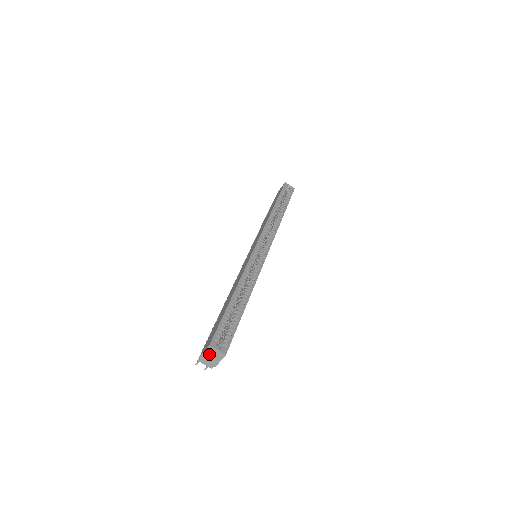
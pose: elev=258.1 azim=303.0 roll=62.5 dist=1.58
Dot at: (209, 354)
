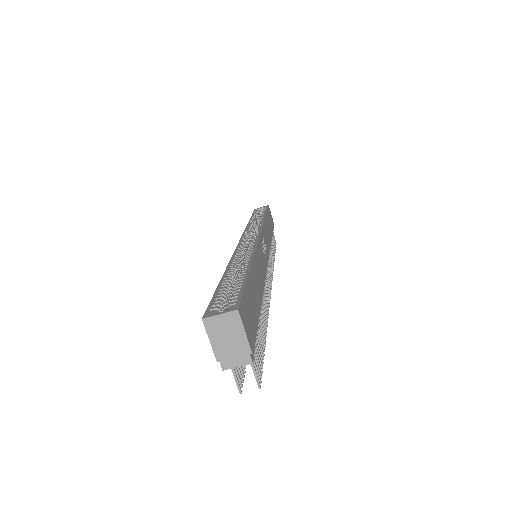
Dot at: (219, 337)
